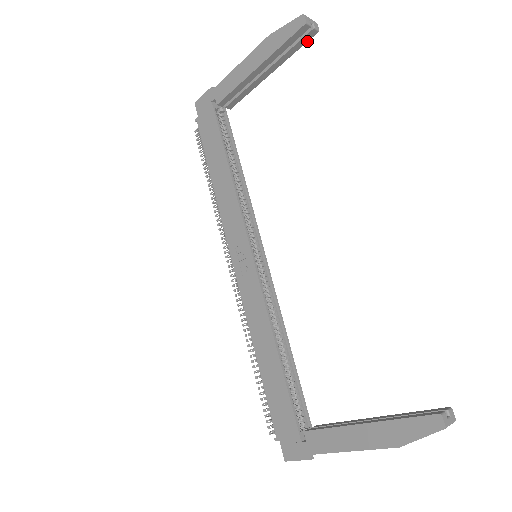
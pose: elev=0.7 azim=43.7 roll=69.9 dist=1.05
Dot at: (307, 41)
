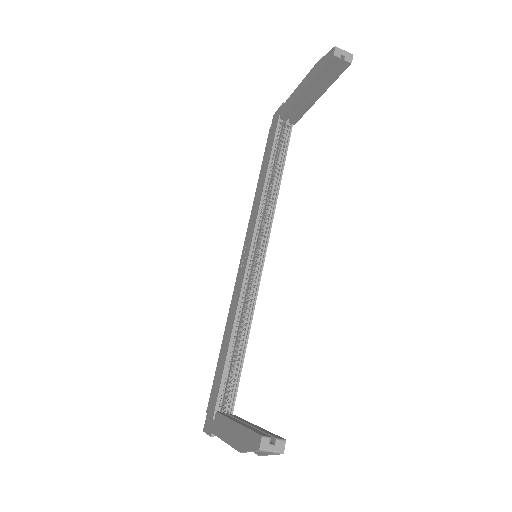
Dot at: (343, 71)
